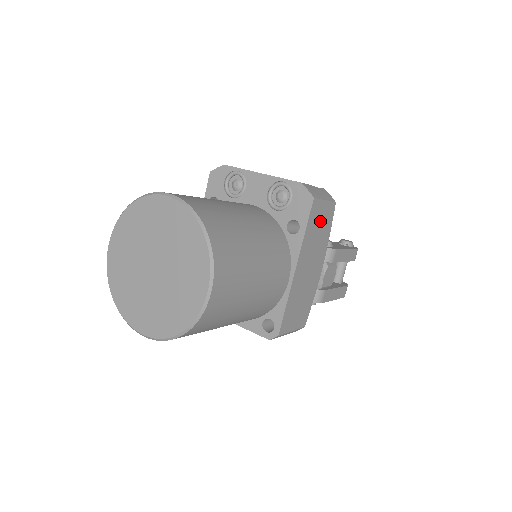
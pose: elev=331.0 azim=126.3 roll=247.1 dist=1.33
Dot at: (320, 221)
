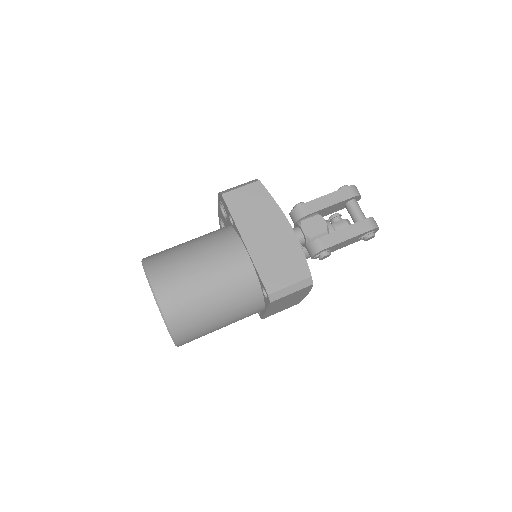
Dot at: (248, 201)
